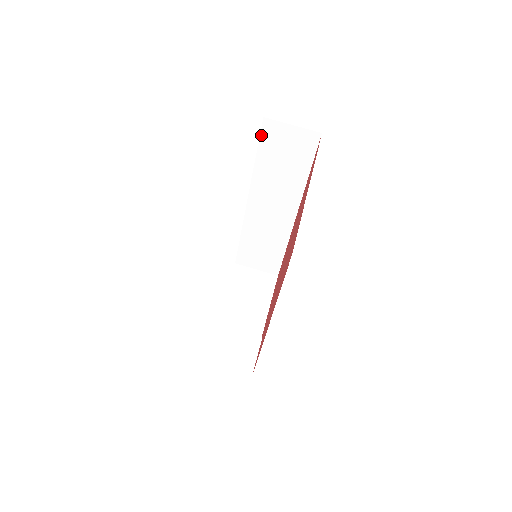
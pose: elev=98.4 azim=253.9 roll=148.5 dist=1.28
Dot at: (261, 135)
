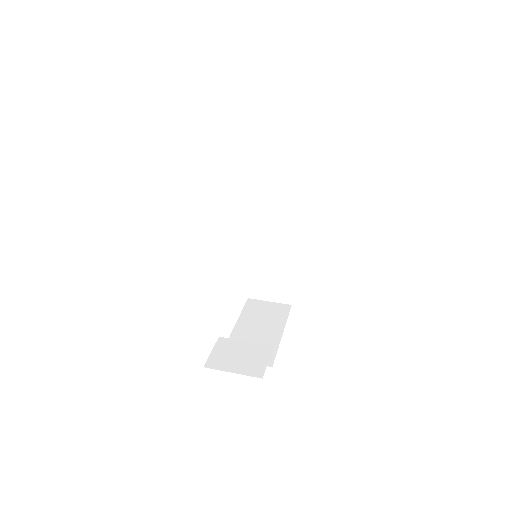
Dot at: (251, 152)
